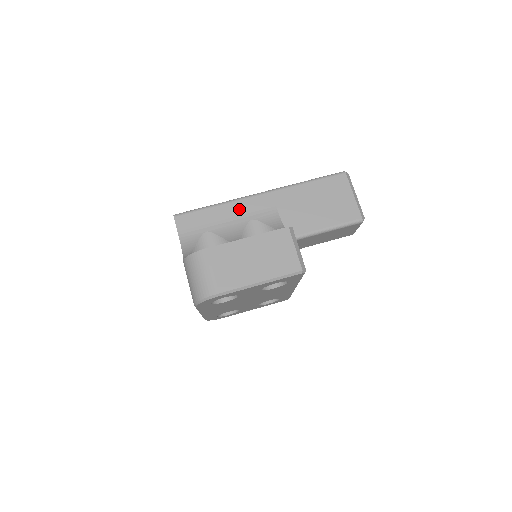
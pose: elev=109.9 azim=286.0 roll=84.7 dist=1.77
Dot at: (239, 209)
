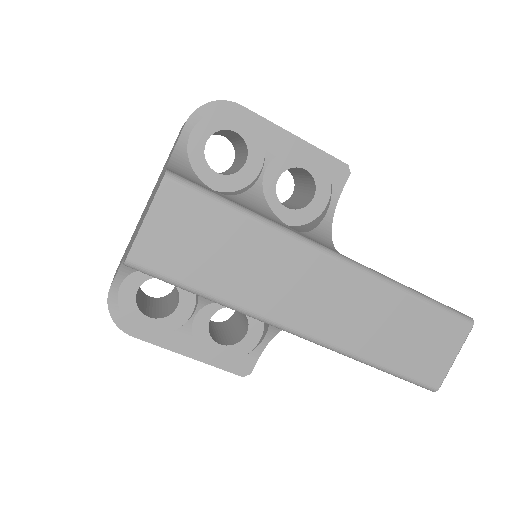
Dot at: occluded
